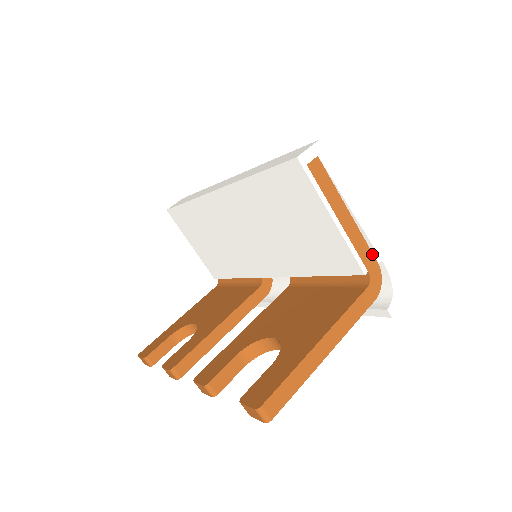
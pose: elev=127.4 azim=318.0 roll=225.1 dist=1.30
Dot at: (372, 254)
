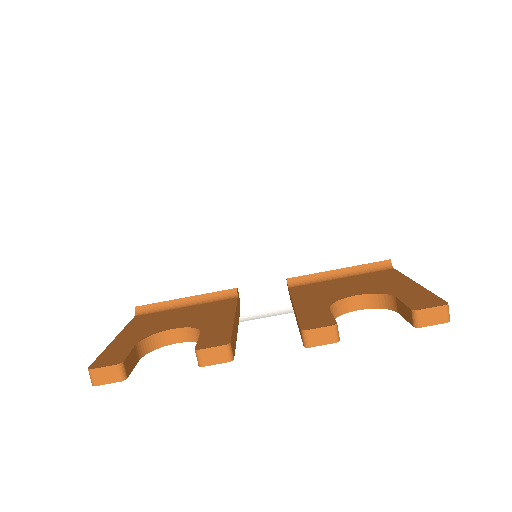
Dot at: occluded
